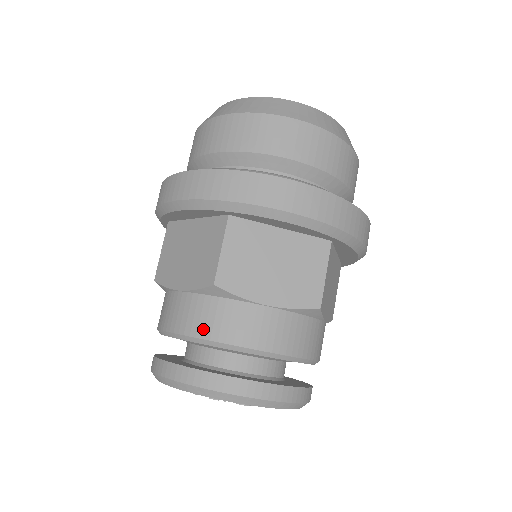
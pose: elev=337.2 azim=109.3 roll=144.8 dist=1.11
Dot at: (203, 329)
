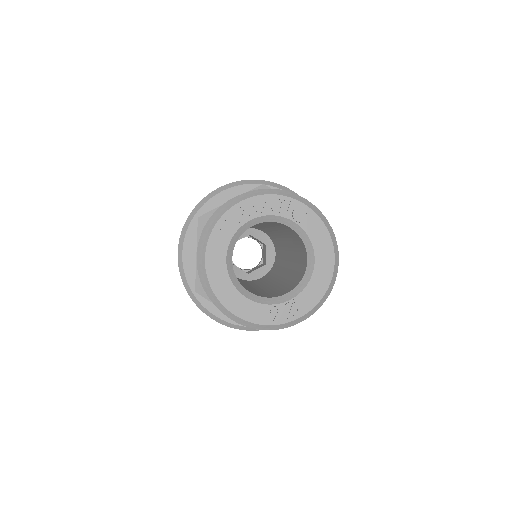
Dot at: occluded
